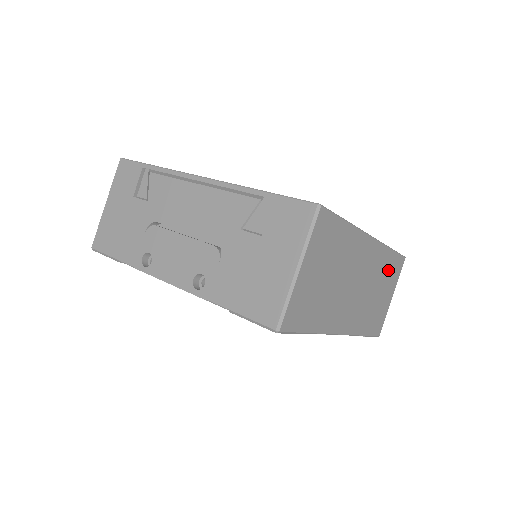
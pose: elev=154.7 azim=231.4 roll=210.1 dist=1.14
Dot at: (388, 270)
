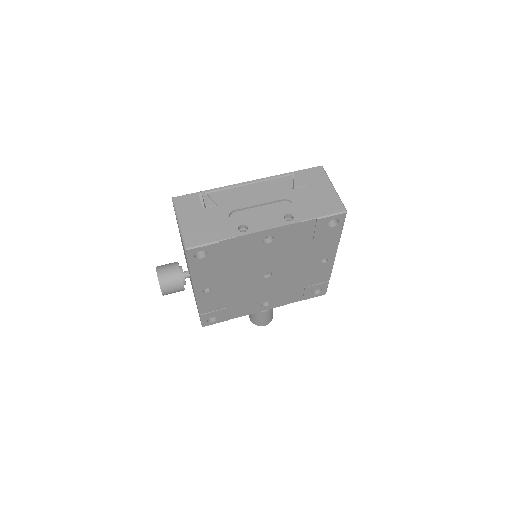
Dot at: occluded
